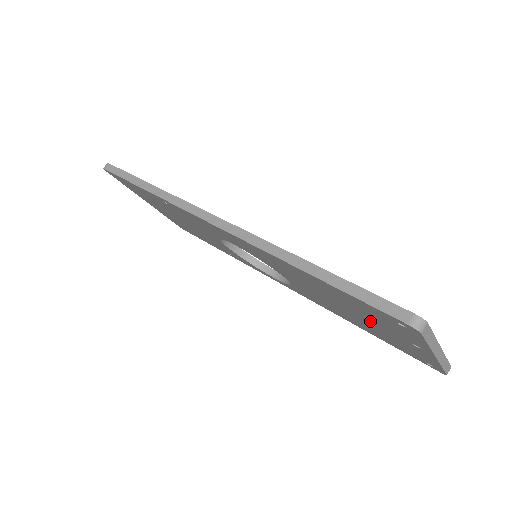
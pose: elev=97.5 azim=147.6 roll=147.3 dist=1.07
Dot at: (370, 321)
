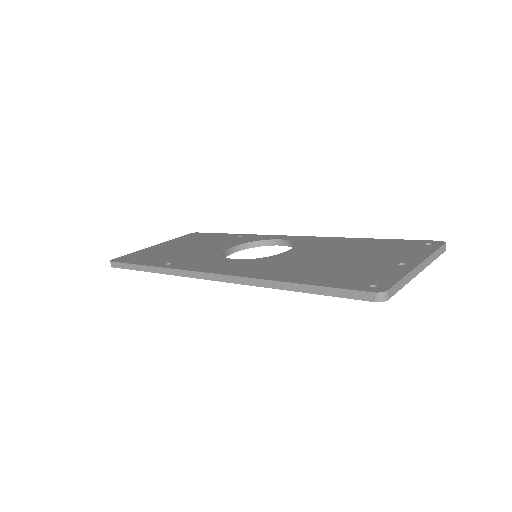
Dot at: occluded
